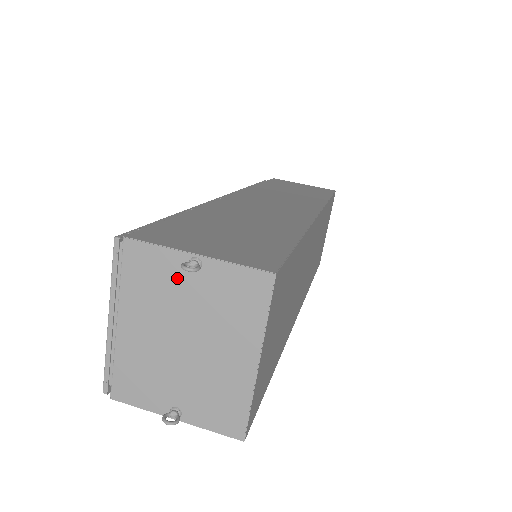
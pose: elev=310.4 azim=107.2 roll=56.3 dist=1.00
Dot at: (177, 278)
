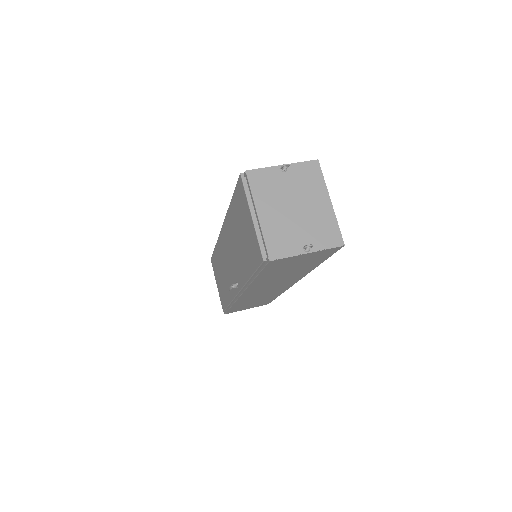
Dot at: (278, 179)
